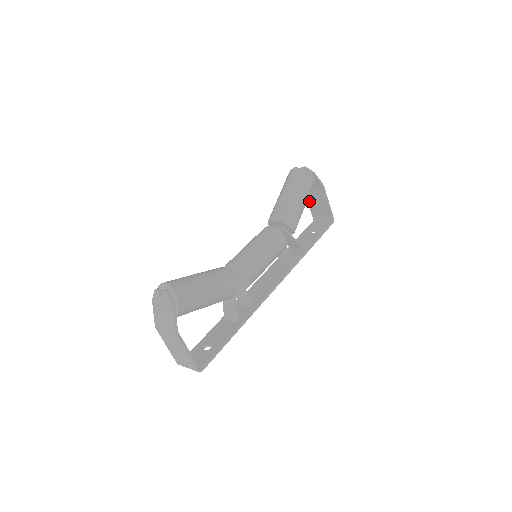
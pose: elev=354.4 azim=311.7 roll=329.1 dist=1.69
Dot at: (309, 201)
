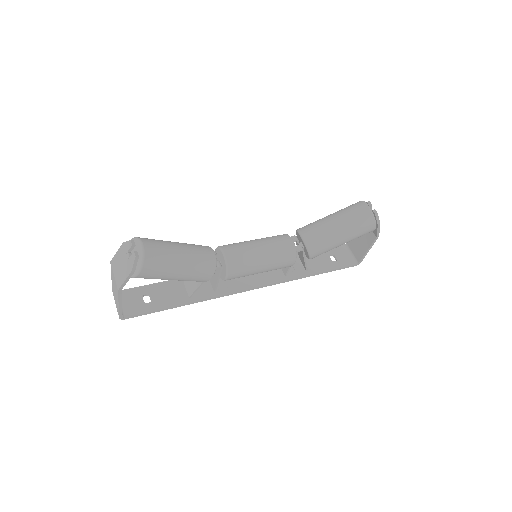
Dot at: occluded
